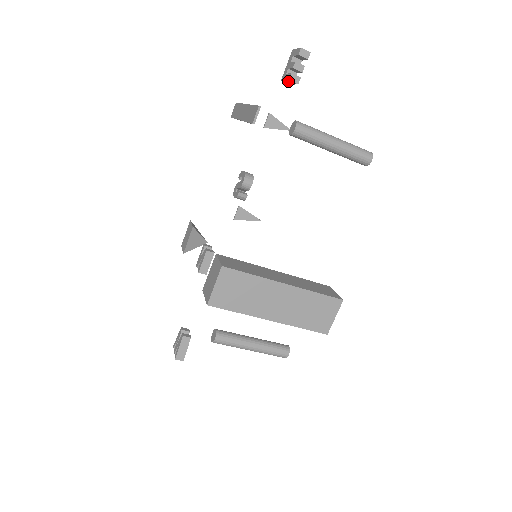
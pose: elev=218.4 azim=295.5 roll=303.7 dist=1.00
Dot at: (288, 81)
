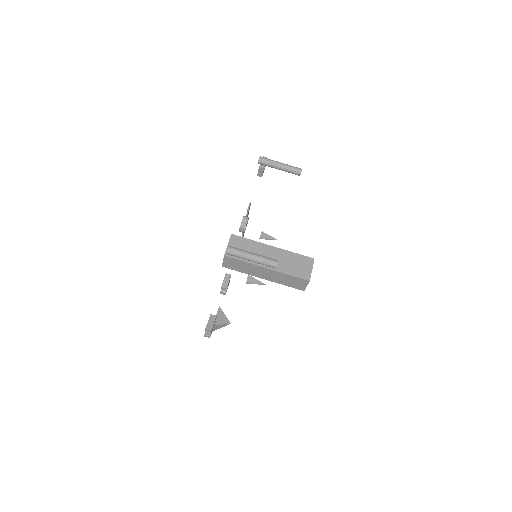
Dot at: (259, 171)
